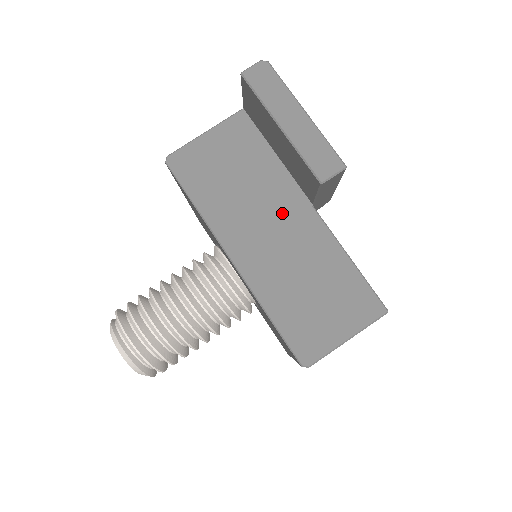
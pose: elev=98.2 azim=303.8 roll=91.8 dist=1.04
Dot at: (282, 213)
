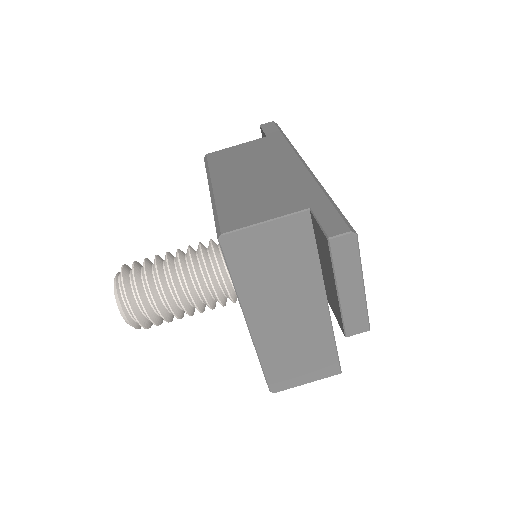
Dot at: (302, 302)
